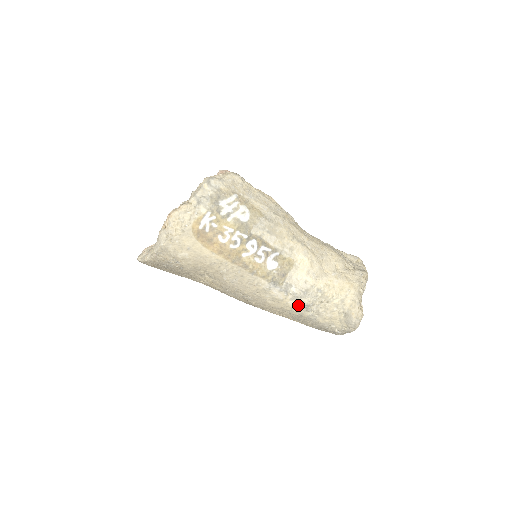
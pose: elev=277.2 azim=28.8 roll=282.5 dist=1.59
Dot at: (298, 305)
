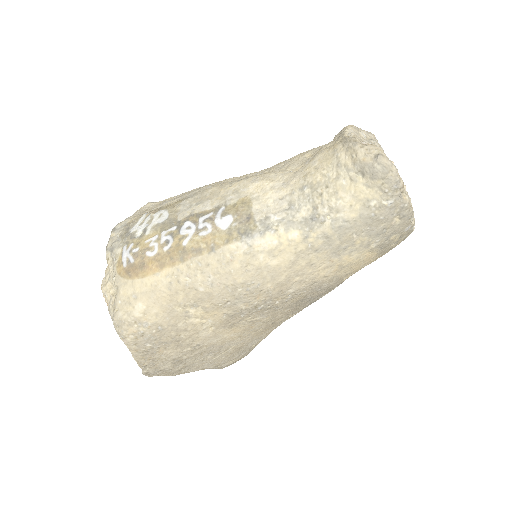
Dot at: (303, 228)
